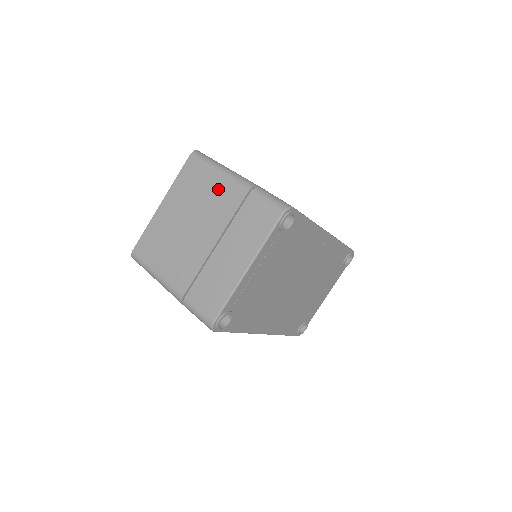
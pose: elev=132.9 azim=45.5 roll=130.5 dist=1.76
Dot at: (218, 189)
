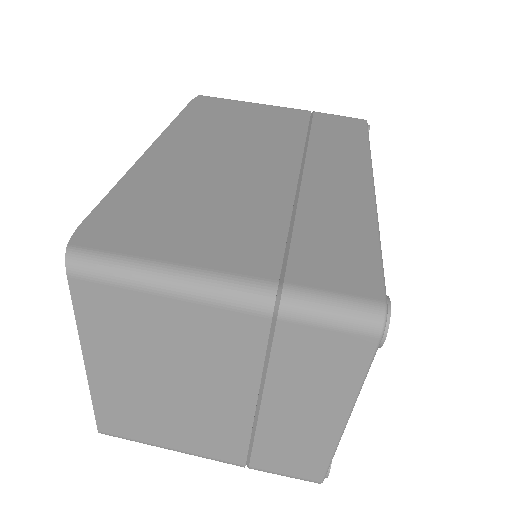
Dot at: (194, 325)
